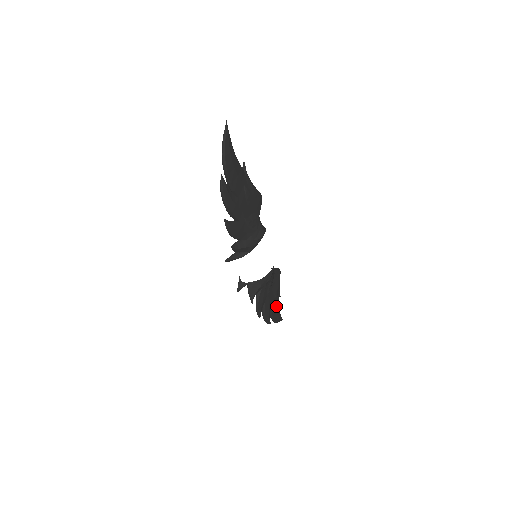
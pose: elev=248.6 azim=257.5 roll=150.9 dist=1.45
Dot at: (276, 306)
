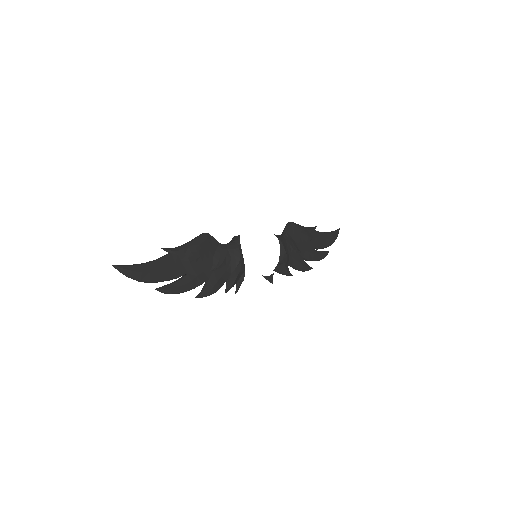
Dot at: (319, 239)
